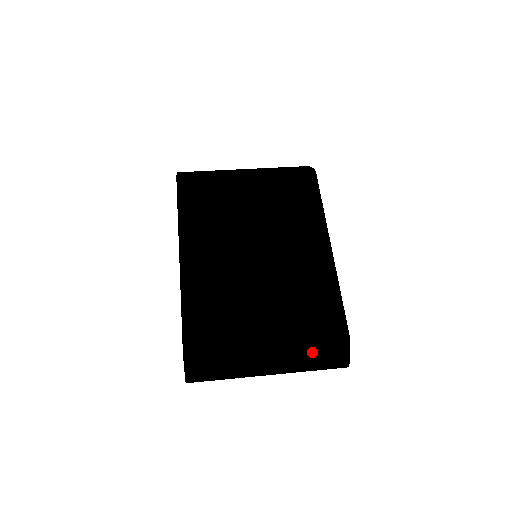
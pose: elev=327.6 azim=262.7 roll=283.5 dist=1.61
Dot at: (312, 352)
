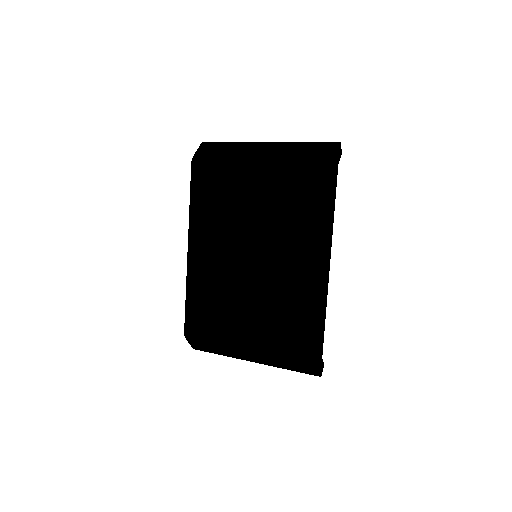
Dot at: (284, 361)
